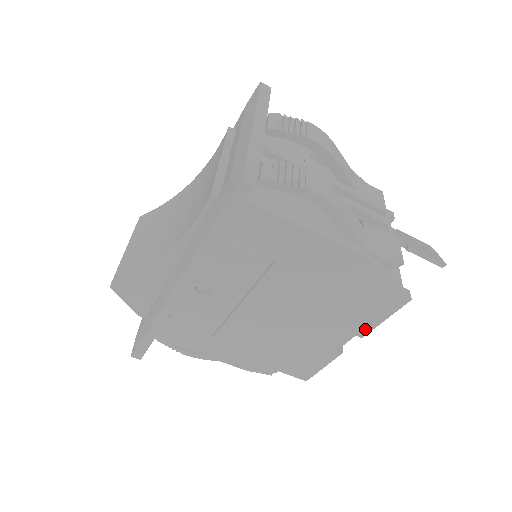
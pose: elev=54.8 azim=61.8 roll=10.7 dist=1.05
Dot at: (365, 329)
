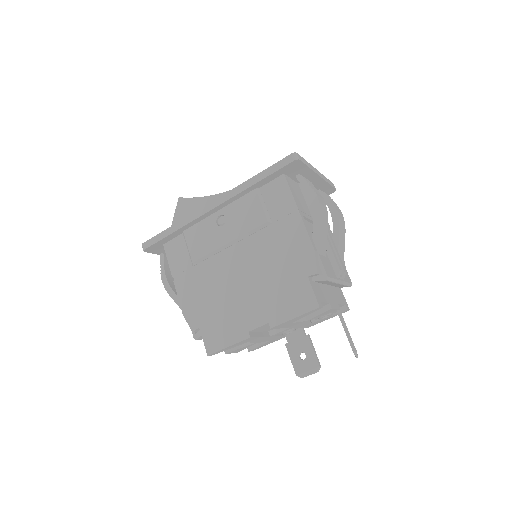
Dot at: (278, 320)
